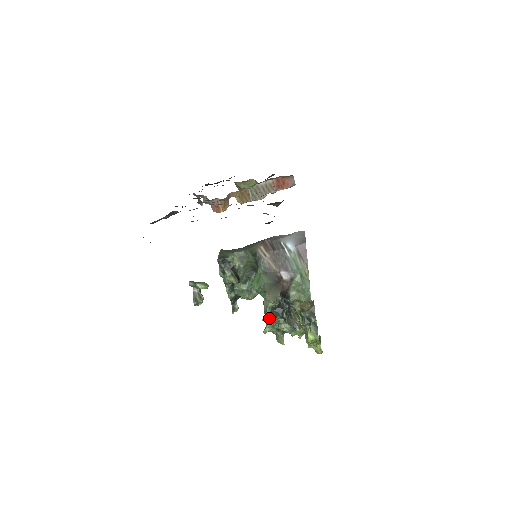
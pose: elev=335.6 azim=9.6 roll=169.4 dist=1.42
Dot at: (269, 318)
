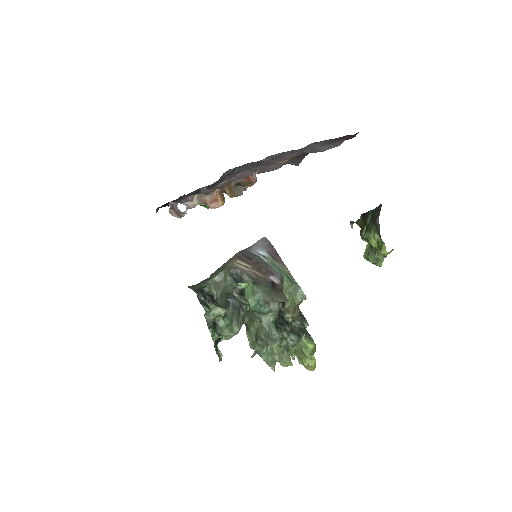
Dot at: (277, 333)
